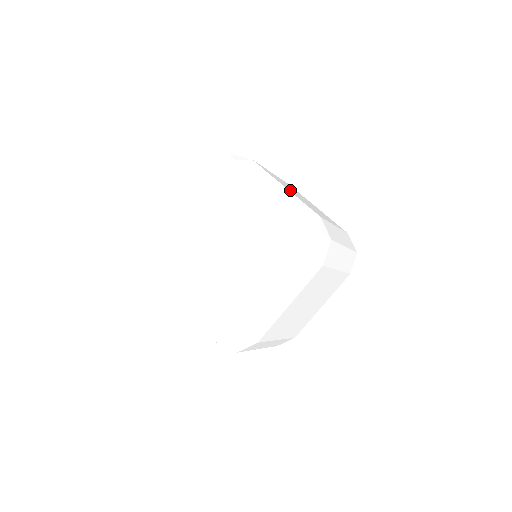
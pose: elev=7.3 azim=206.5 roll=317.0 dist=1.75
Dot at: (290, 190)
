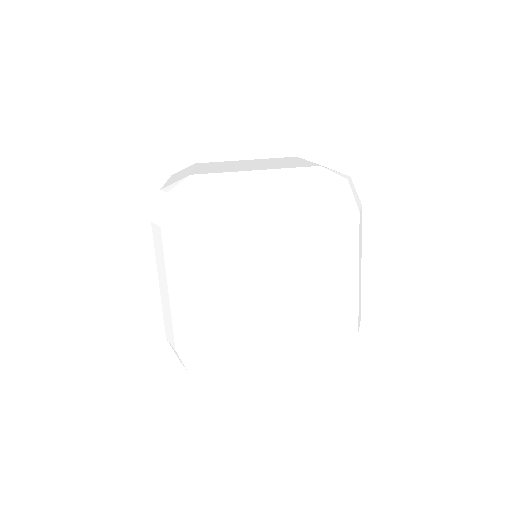
Dot at: (253, 168)
